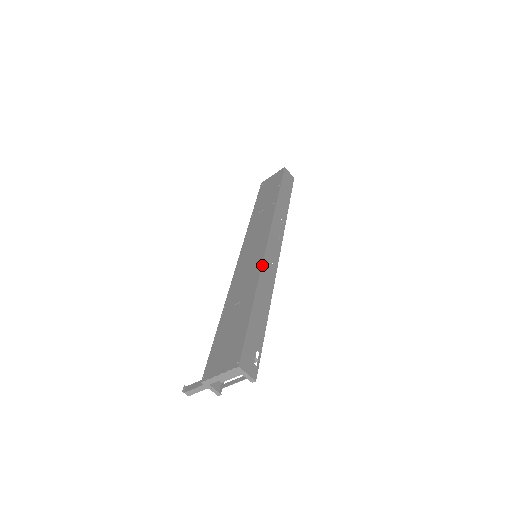
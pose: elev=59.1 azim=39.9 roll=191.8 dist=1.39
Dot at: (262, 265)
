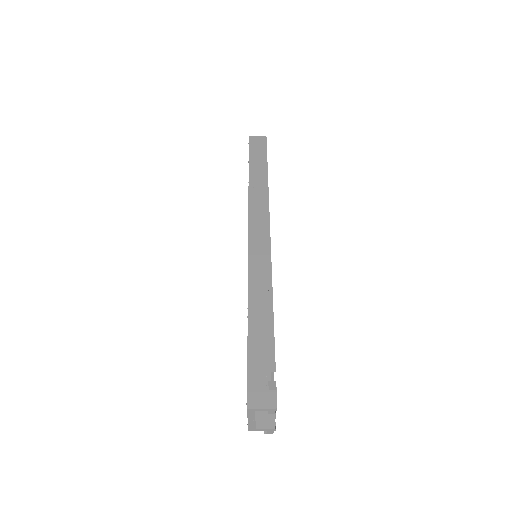
Dot at: (248, 271)
